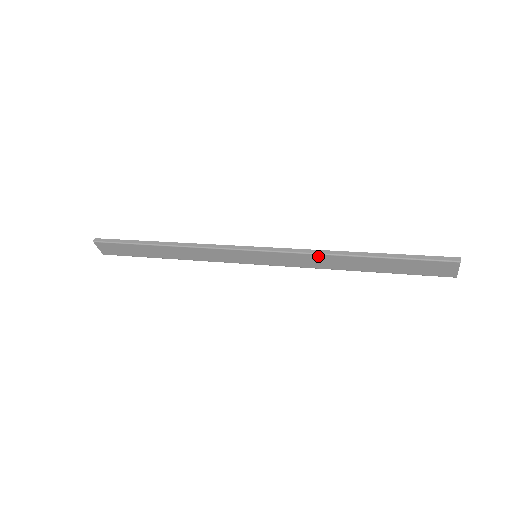
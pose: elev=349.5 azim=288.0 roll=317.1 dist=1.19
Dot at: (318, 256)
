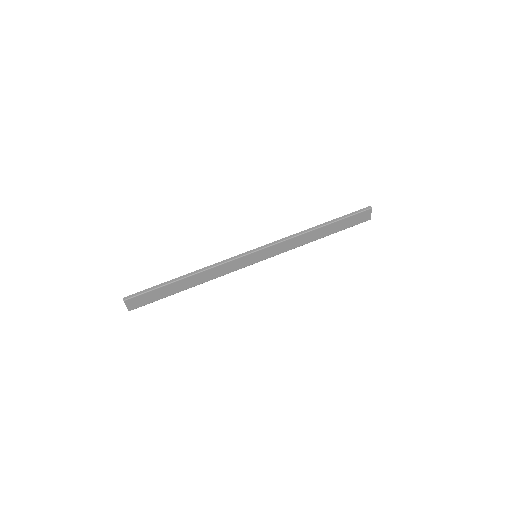
Dot at: (297, 237)
